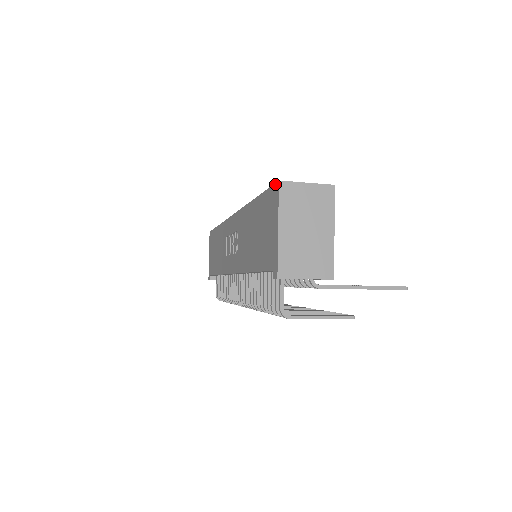
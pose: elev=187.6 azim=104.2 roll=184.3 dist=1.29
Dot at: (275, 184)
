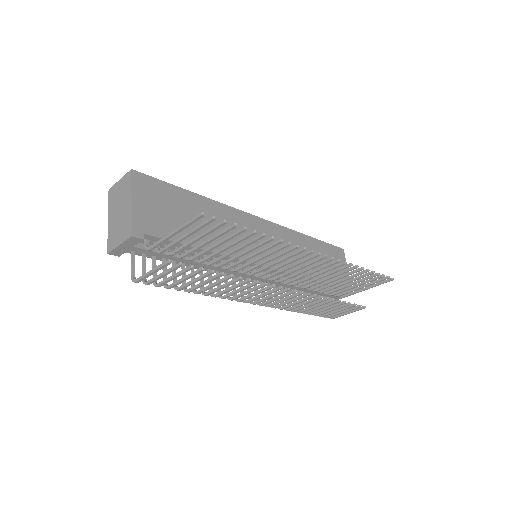
Dot at: occluded
